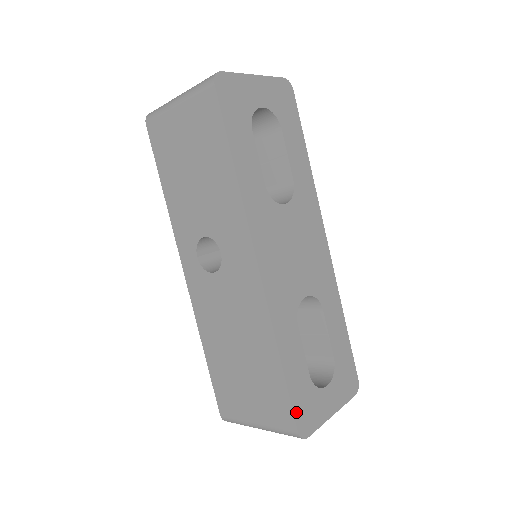
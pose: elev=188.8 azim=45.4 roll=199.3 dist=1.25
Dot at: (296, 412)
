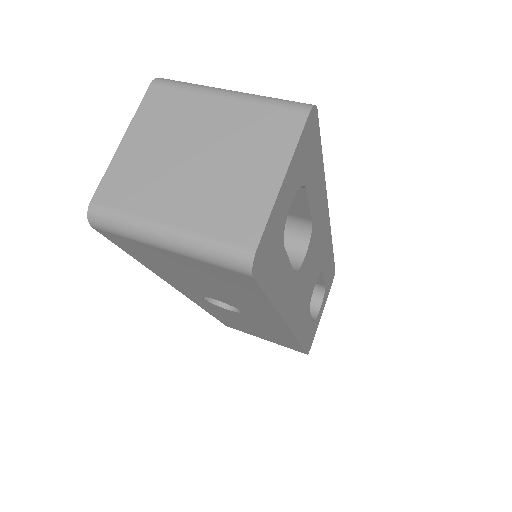
Dot at: (307, 349)
